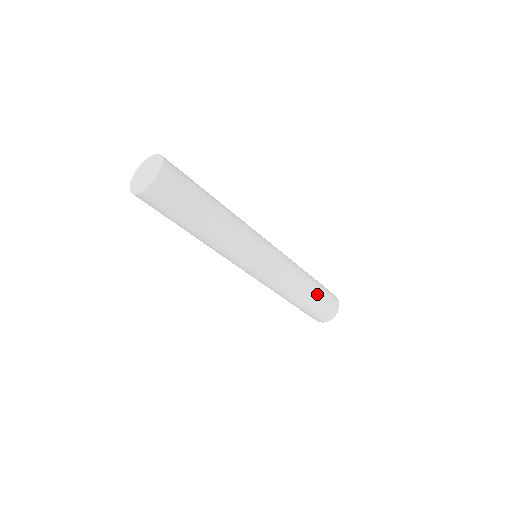
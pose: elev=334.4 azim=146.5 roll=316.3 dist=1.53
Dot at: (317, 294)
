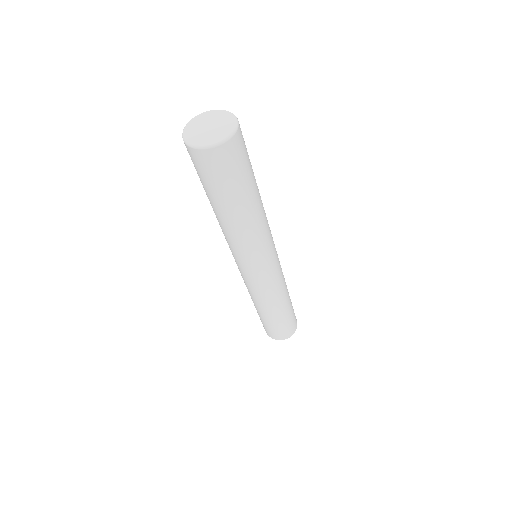
Dot at: (291, 304)
